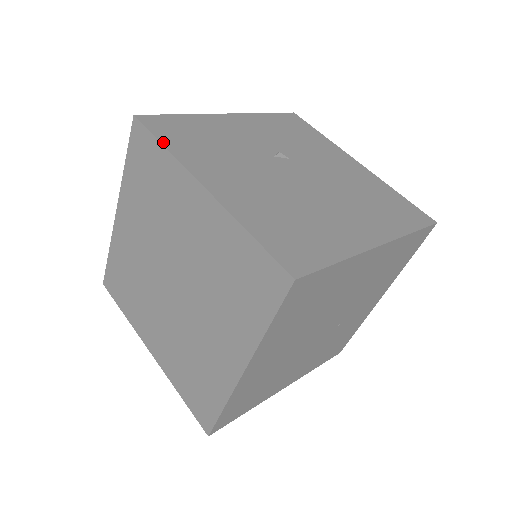
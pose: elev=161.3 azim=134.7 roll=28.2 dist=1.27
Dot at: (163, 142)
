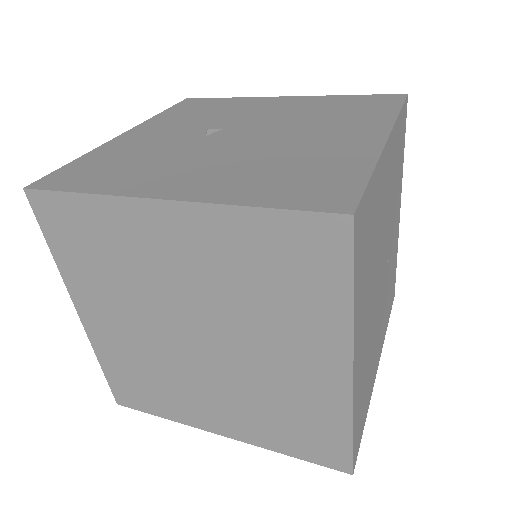
Dot at: (78, 190)
